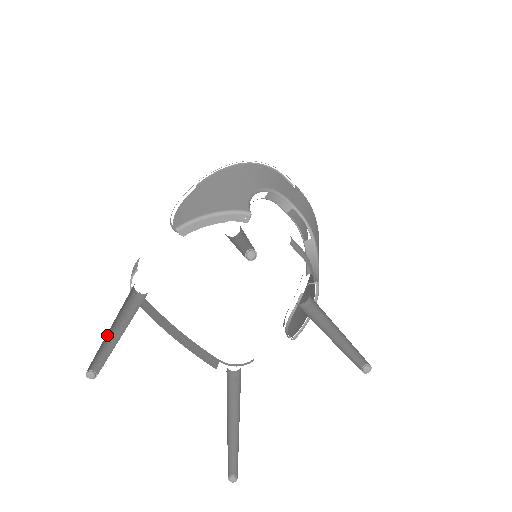
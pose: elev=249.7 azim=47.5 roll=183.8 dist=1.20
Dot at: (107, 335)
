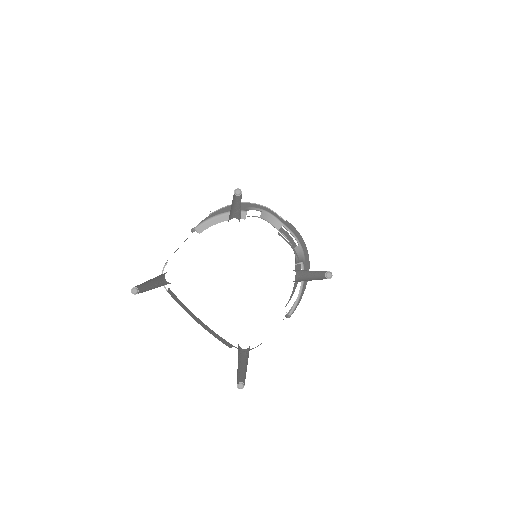
Dot at: (145, 285)
